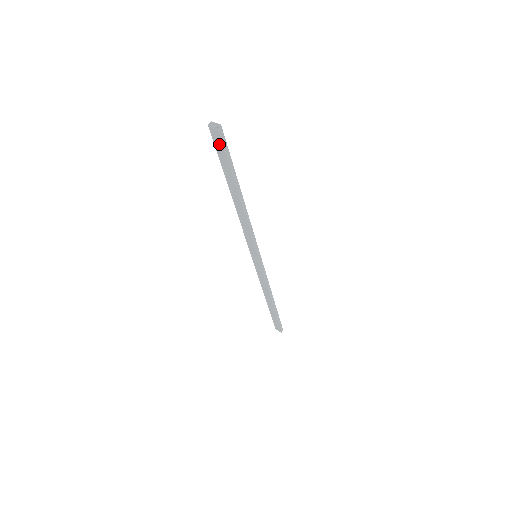
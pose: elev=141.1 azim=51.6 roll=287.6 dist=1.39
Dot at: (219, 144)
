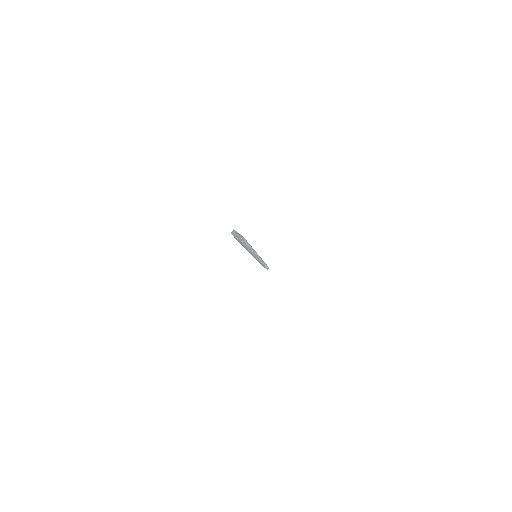
Dot at: occluded
